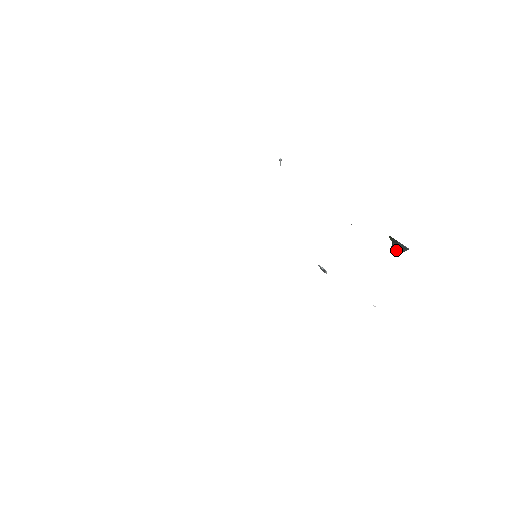
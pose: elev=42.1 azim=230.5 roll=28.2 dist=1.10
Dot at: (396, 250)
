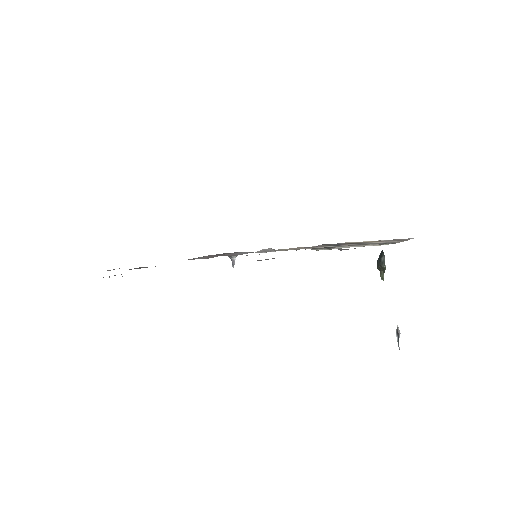
Dot at: (384, 261)
